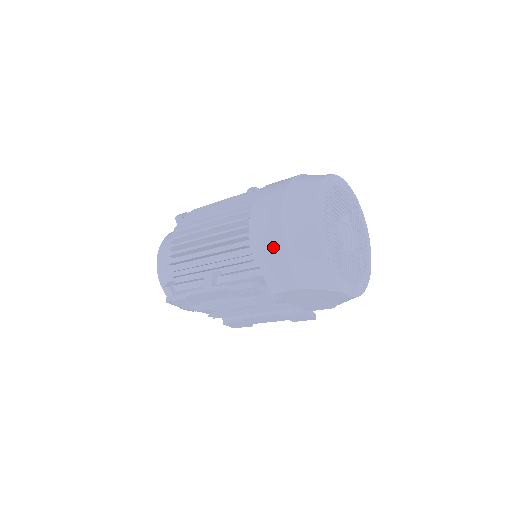
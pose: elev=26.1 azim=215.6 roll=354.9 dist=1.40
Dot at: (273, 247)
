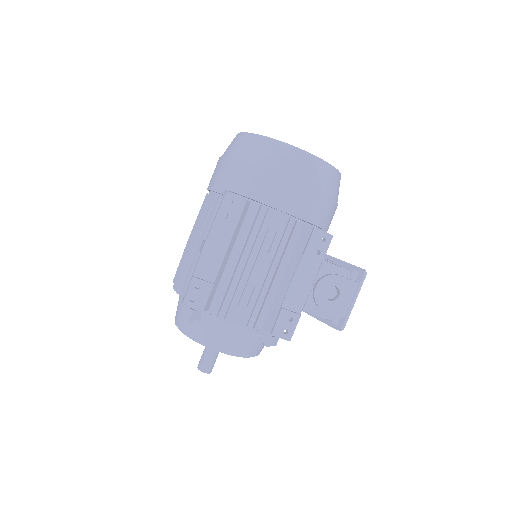
Dot at: (225, 169)
